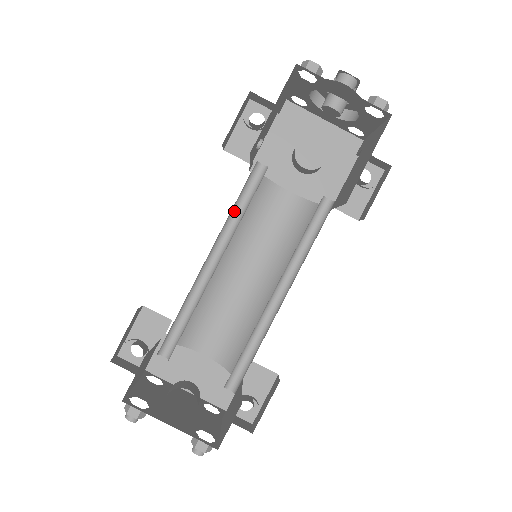
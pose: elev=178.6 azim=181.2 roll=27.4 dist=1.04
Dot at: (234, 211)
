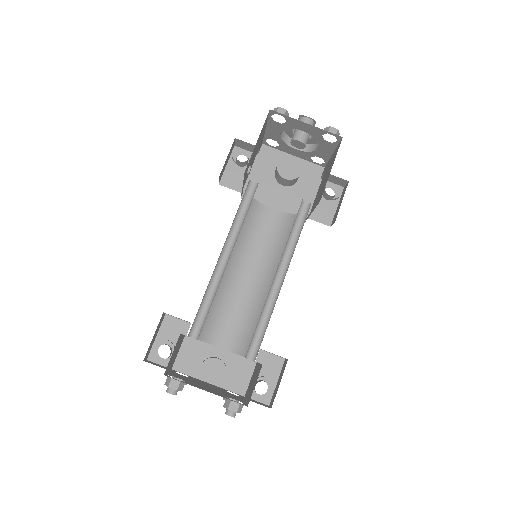
Dot at: (237, 218)
